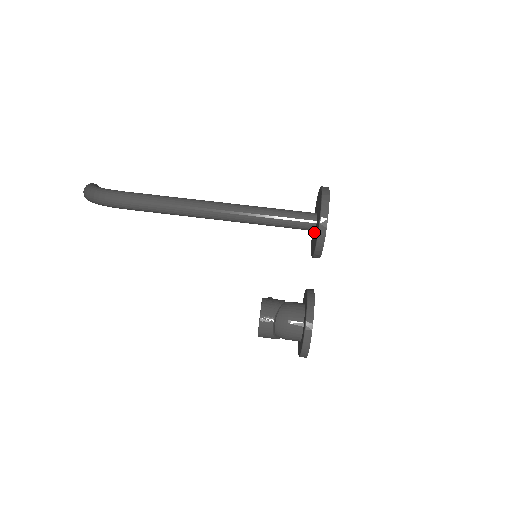
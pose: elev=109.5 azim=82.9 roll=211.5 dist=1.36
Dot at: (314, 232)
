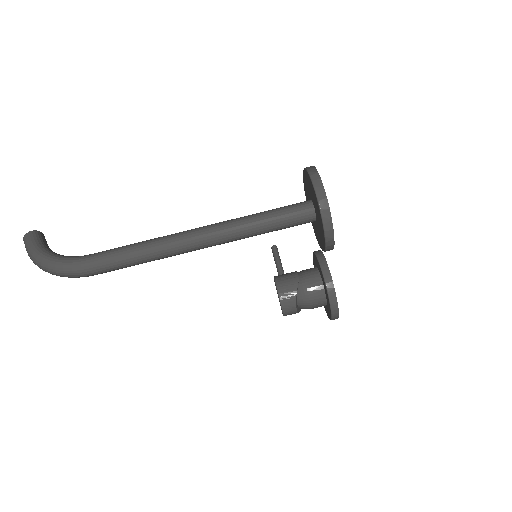
Dot at: occluded
